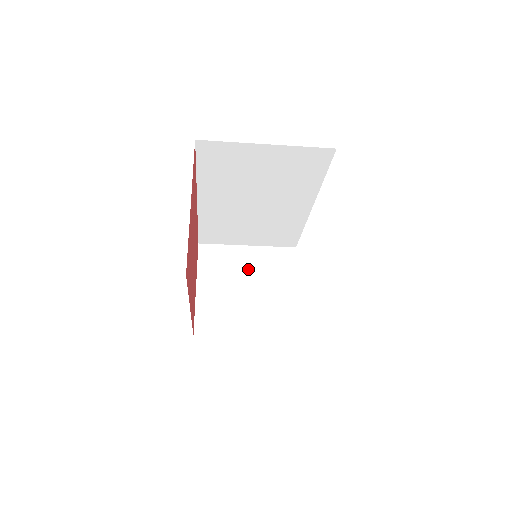
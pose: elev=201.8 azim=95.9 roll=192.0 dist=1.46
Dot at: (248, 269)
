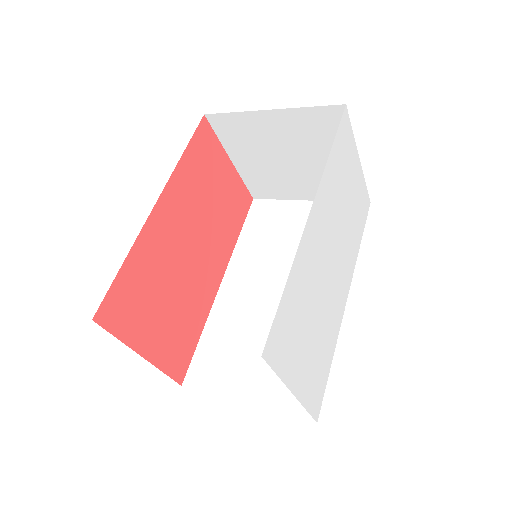
Dot at: (282, 139)
